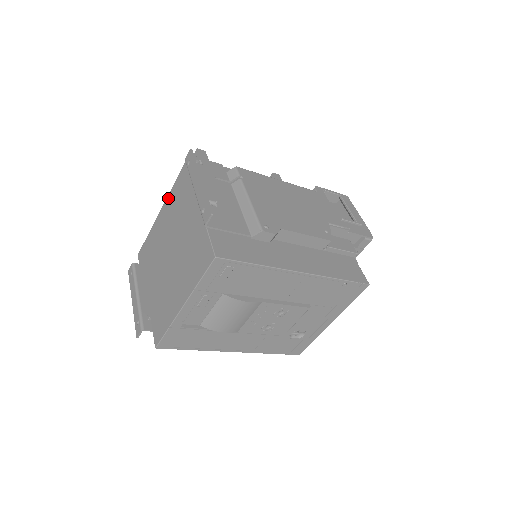
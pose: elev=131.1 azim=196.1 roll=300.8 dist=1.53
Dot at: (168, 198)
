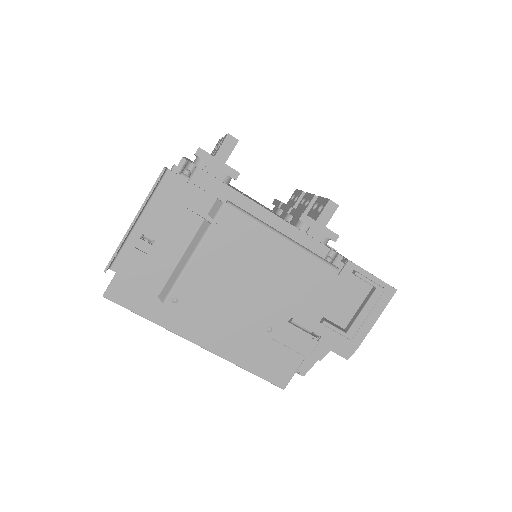
Dot at: occluded
